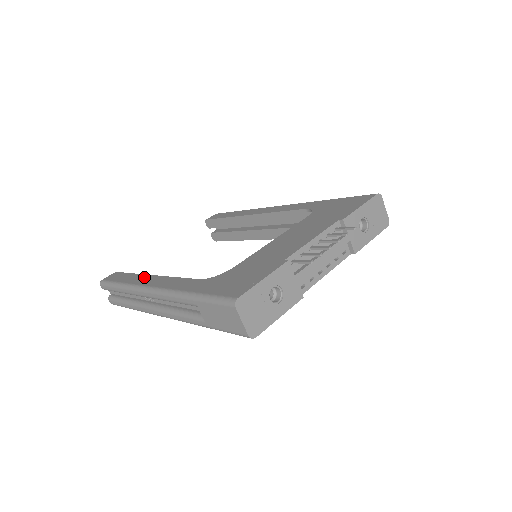
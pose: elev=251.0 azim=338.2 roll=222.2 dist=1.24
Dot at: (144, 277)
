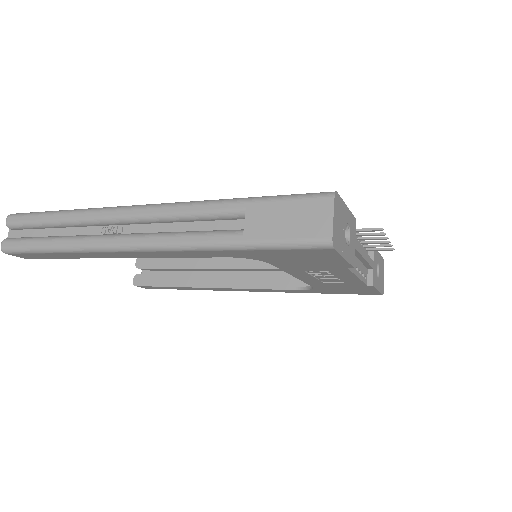
Dot at: occluded
